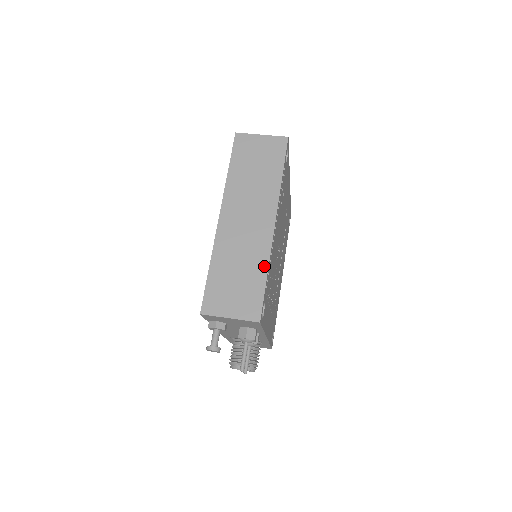
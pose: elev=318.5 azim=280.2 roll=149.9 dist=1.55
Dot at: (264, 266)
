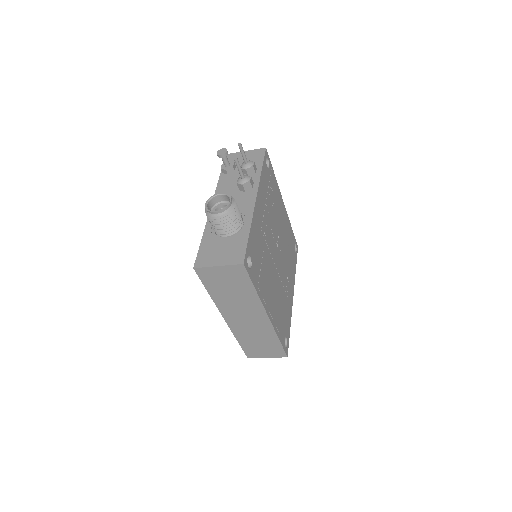
Dot at: occluded
